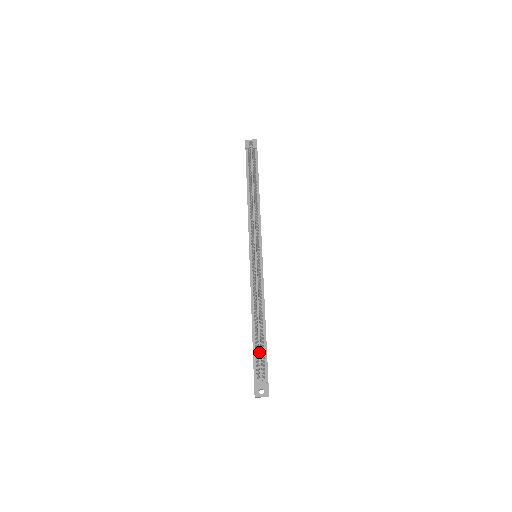
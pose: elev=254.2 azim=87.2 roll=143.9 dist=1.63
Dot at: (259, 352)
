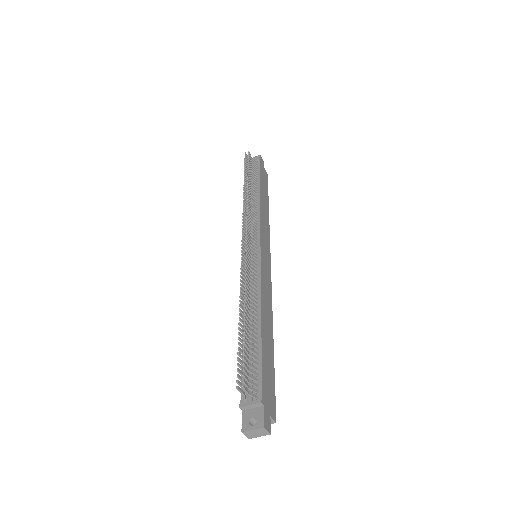
Dot at: (249, 362)
